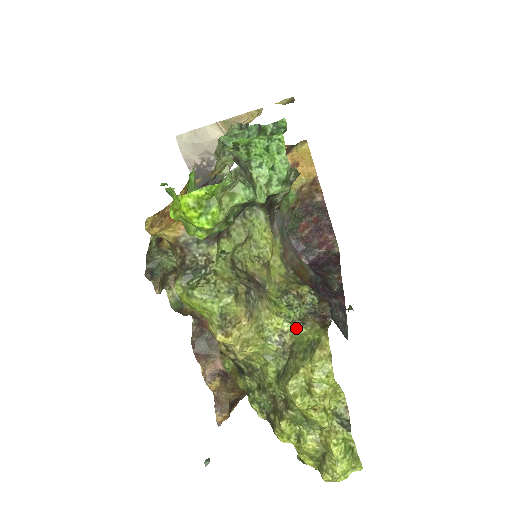
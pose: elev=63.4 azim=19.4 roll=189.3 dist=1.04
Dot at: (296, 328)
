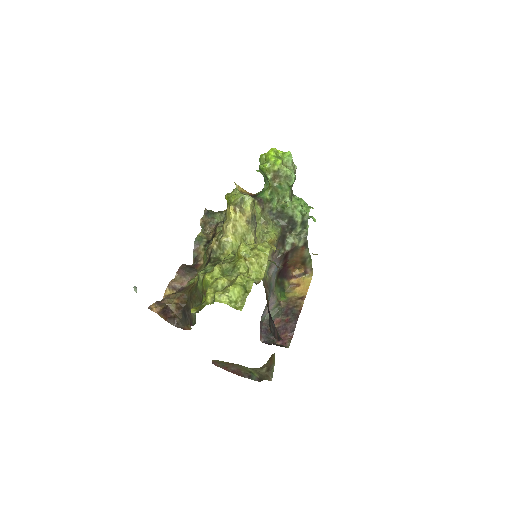
Dot at: occluded
